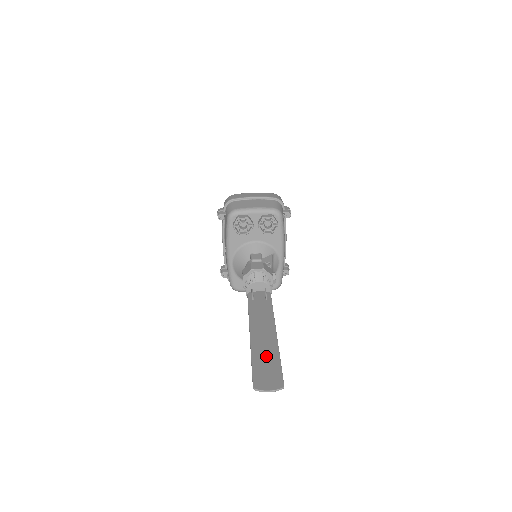
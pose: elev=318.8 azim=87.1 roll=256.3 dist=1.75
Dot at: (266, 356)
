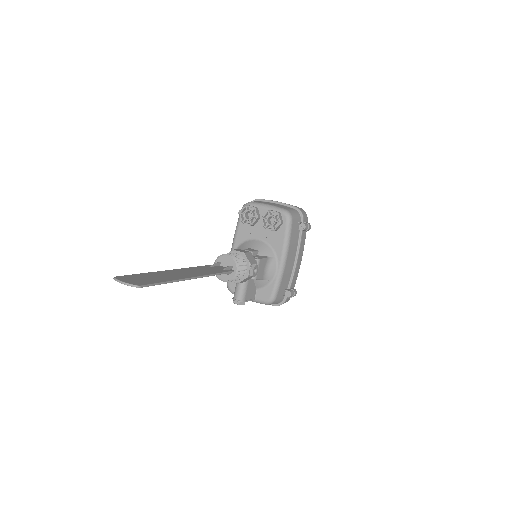
Dot at: (160, 276)
